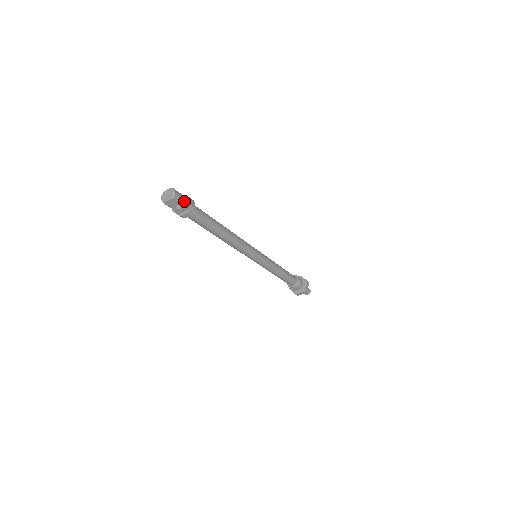
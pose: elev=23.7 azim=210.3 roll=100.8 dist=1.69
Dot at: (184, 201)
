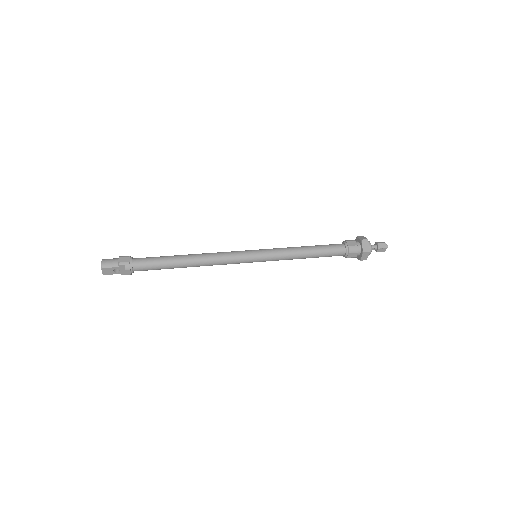
Dot at: (116, 263)
